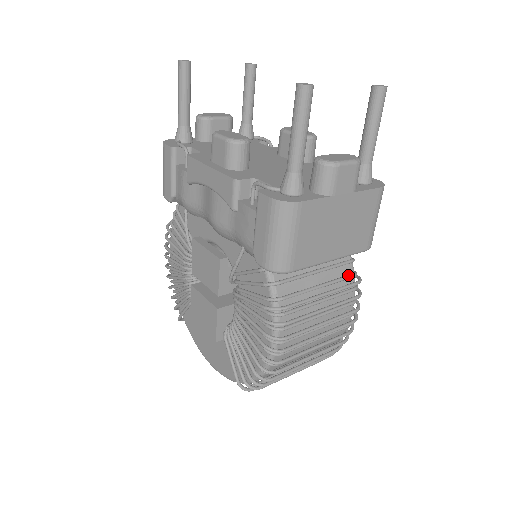
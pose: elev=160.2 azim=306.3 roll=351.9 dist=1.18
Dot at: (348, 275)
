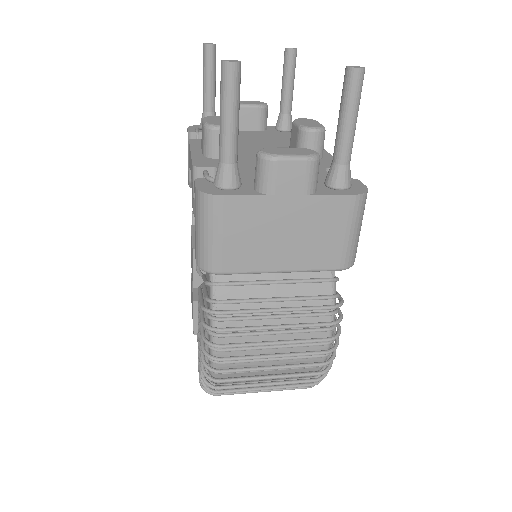
Dot at: (321, 295)
